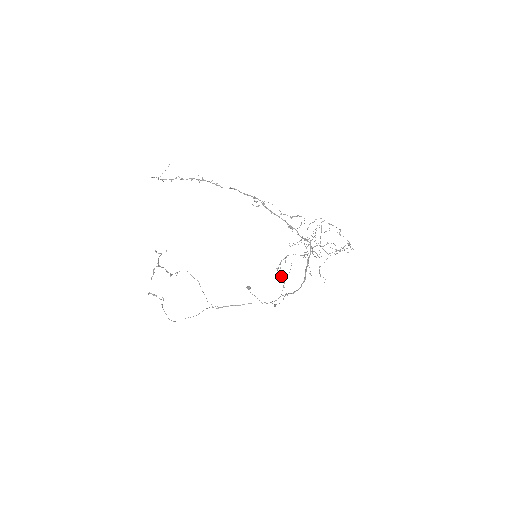
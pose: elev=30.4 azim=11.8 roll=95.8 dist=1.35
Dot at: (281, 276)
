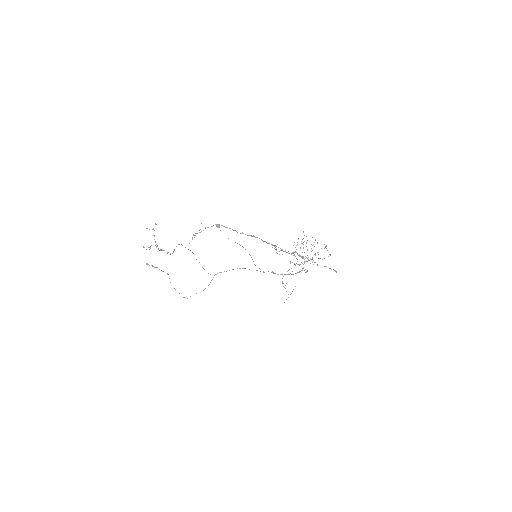
Dot at: occluded
